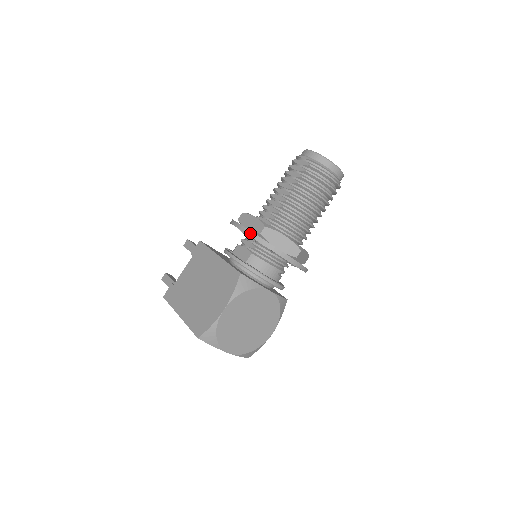
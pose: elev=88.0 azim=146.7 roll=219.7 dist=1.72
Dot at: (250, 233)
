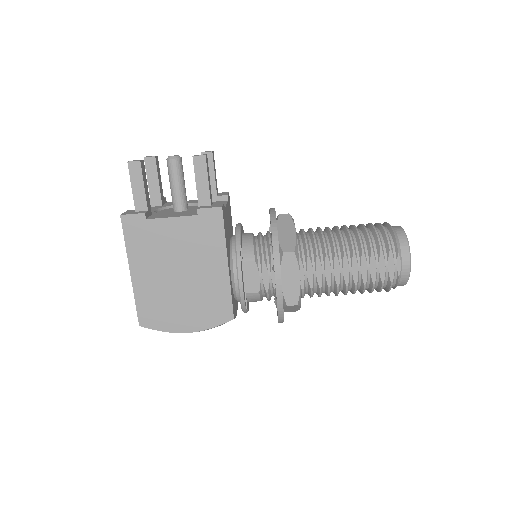
Dot at: (281, 305)
